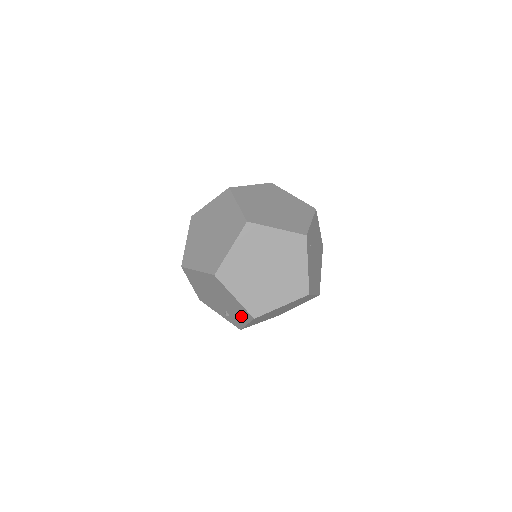
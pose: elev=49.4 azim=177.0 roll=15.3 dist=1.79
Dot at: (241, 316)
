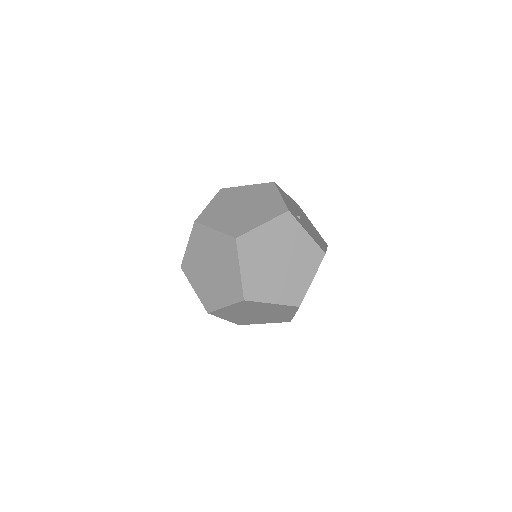
Dot at: occluded
